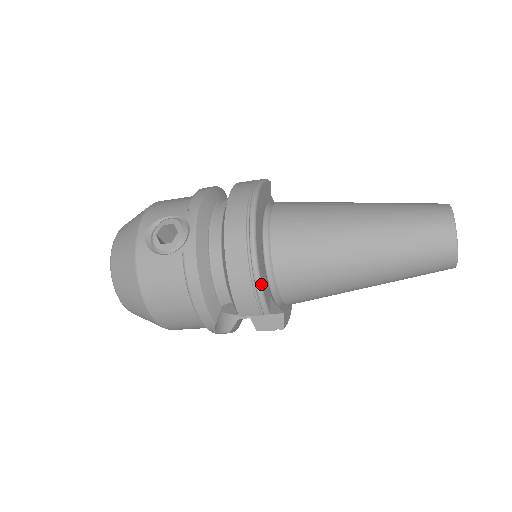
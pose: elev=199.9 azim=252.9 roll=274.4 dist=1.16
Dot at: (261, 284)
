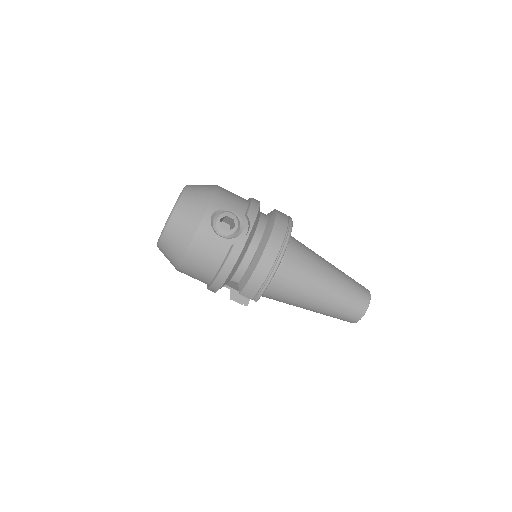
Dot at: occluded
